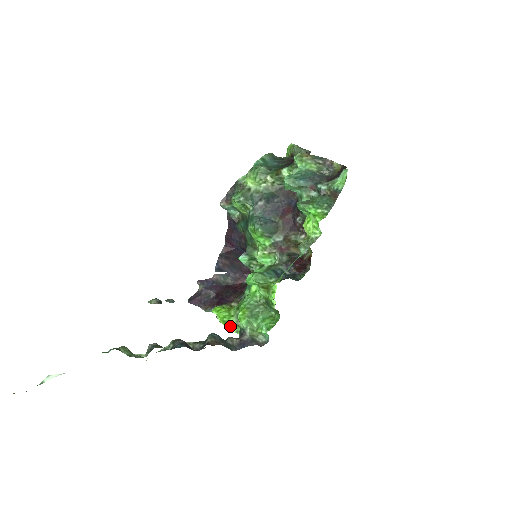
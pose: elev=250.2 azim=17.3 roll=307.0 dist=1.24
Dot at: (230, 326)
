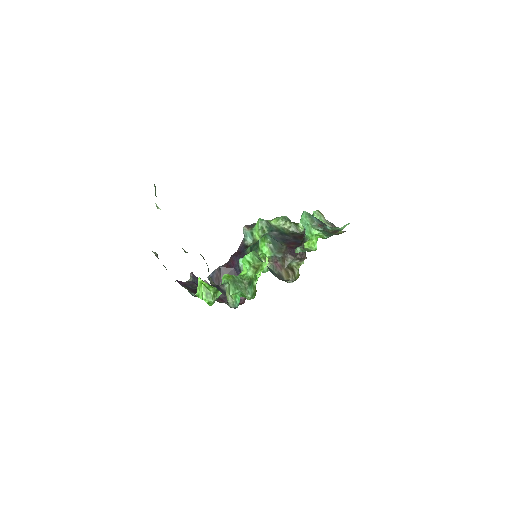
Dot at: (206, 294)
